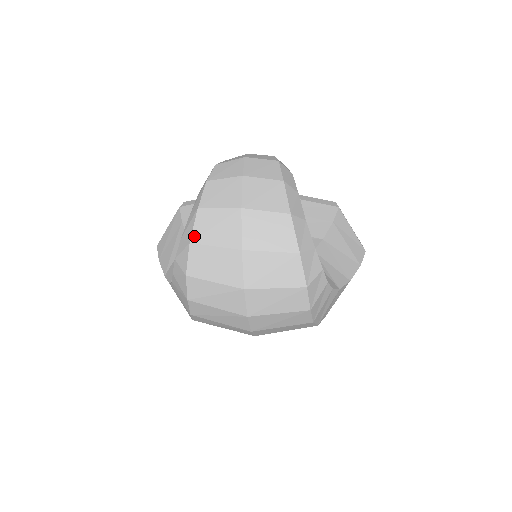
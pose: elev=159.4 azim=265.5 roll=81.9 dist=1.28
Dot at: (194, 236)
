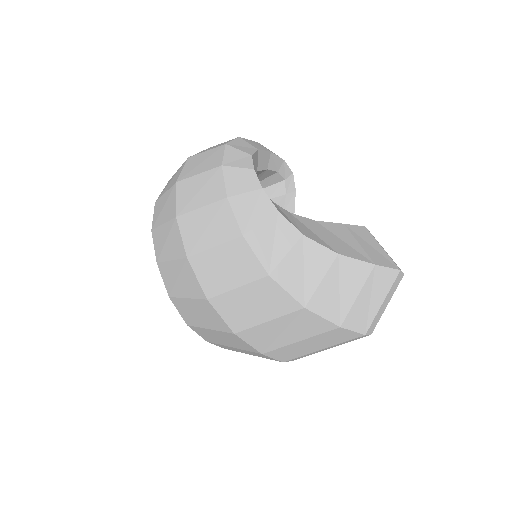
Dot at: occluded
